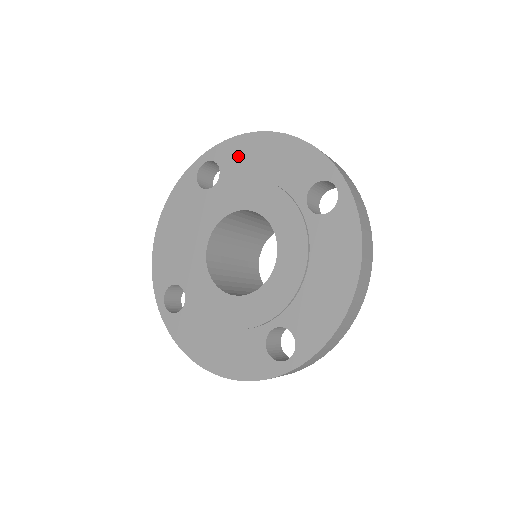
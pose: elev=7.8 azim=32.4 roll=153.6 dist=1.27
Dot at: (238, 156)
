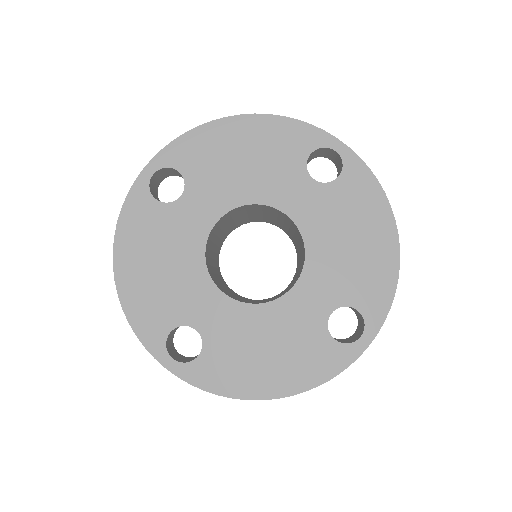
Dot at: (201, 152)
